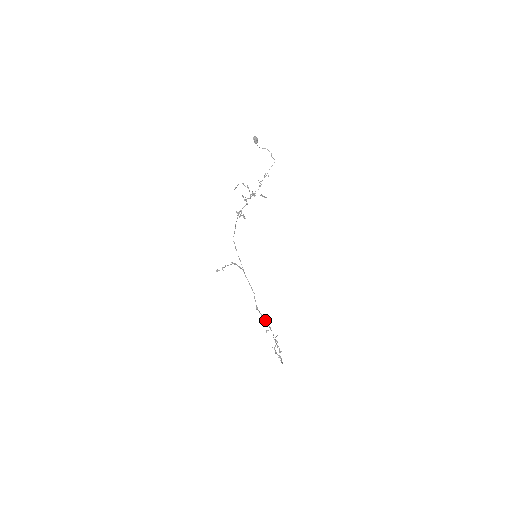
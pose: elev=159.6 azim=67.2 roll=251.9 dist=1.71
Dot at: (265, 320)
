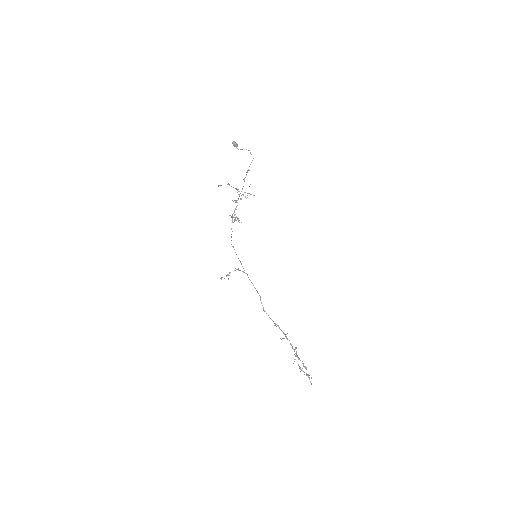
Dot at: occluded
